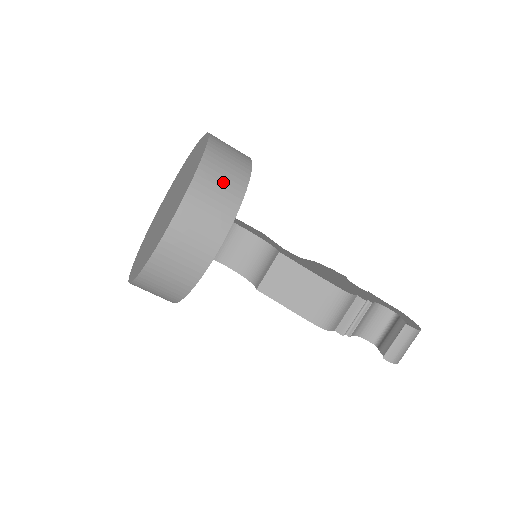
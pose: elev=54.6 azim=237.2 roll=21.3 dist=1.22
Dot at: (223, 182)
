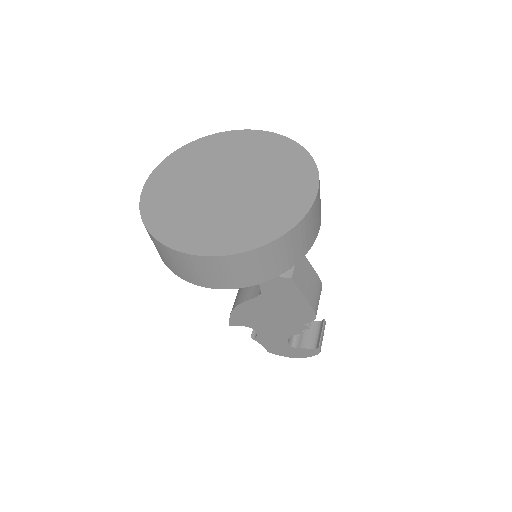
Dot at: occluded
